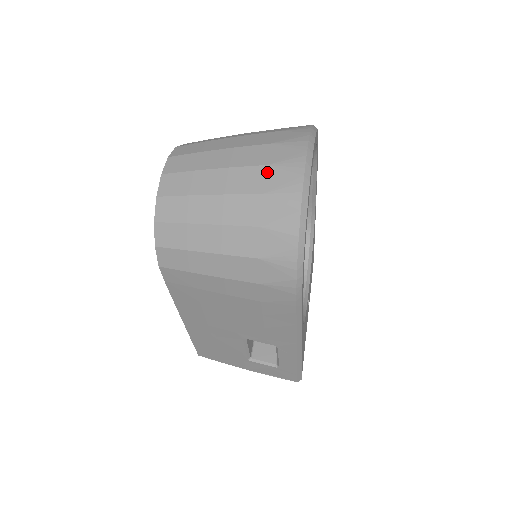
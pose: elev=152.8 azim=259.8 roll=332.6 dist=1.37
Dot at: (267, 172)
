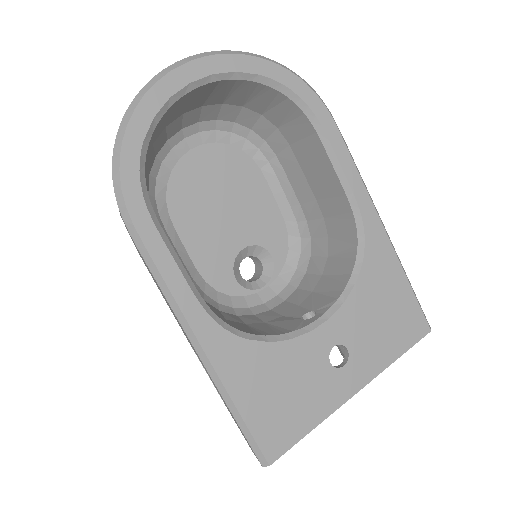
Dot at: occluded
